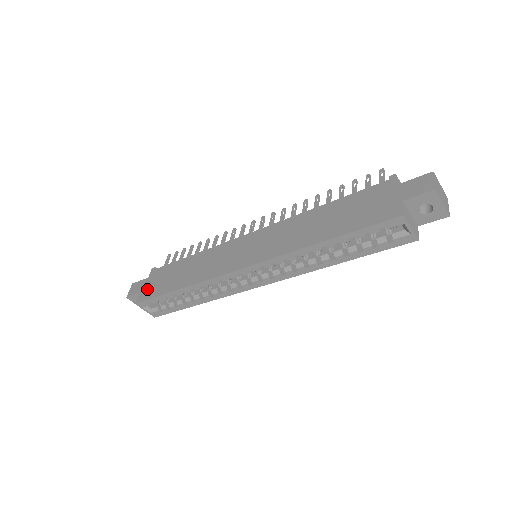
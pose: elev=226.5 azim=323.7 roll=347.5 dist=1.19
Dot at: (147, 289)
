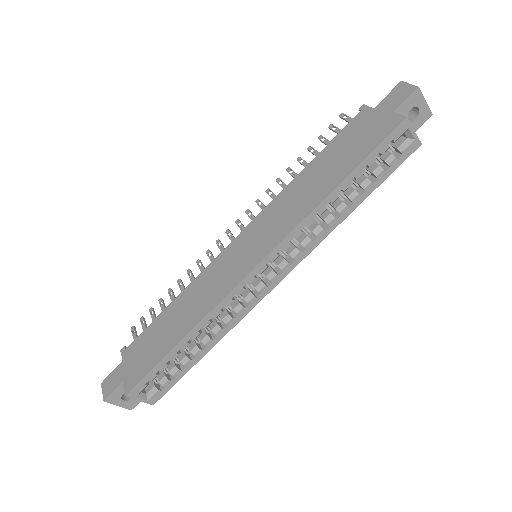
Dot at: (132, 371)
